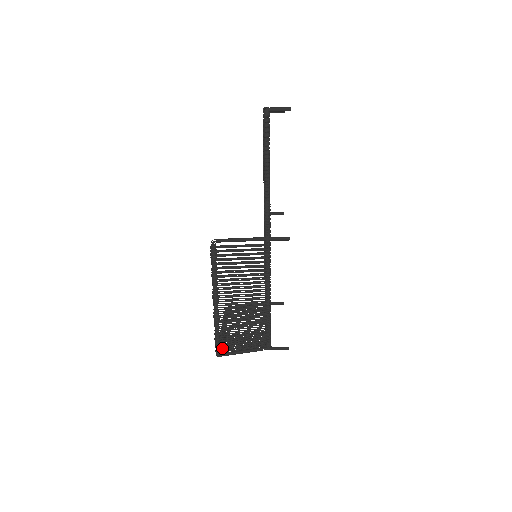
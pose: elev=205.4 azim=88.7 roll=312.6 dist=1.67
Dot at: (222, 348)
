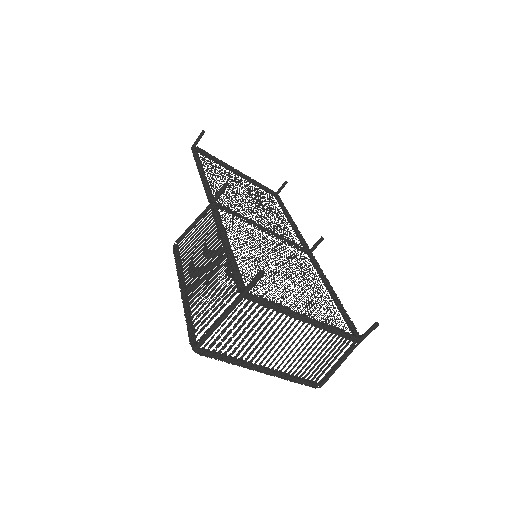
Dot at: occluded
